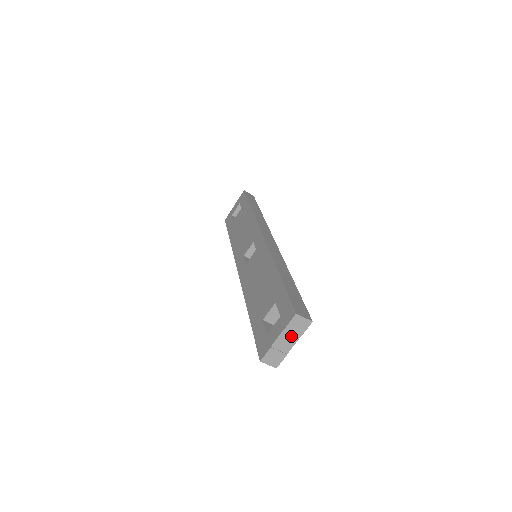
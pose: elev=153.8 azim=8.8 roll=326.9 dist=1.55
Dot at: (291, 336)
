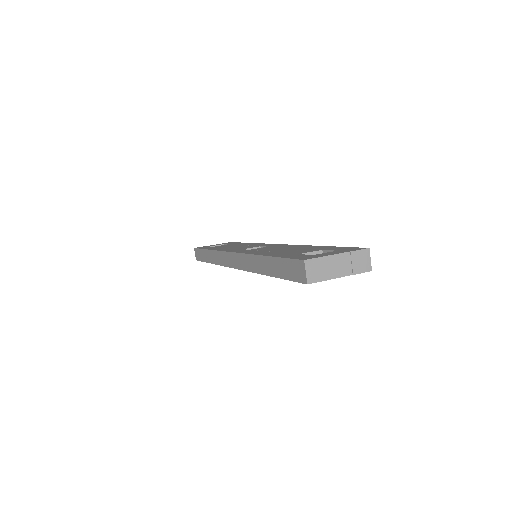
Dot at: (346, 265)
